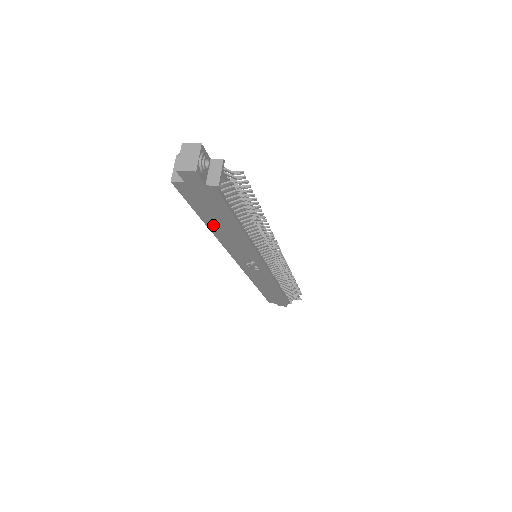
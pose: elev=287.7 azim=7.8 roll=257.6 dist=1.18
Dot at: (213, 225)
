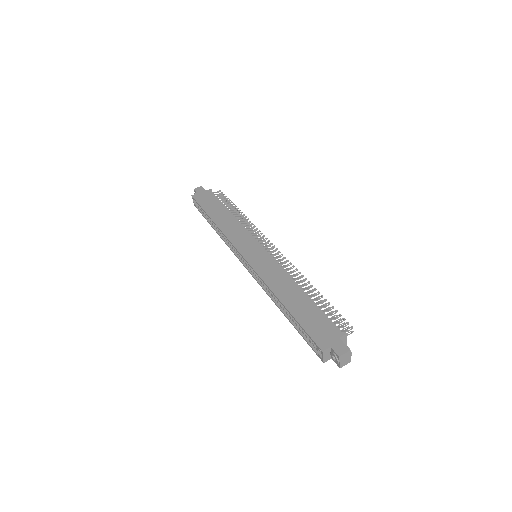
Dot at: occluded
